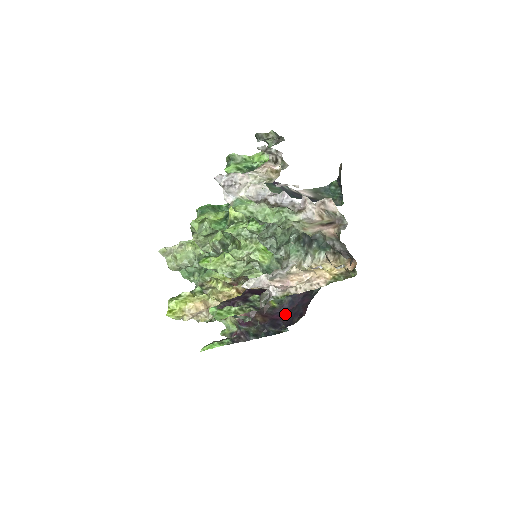
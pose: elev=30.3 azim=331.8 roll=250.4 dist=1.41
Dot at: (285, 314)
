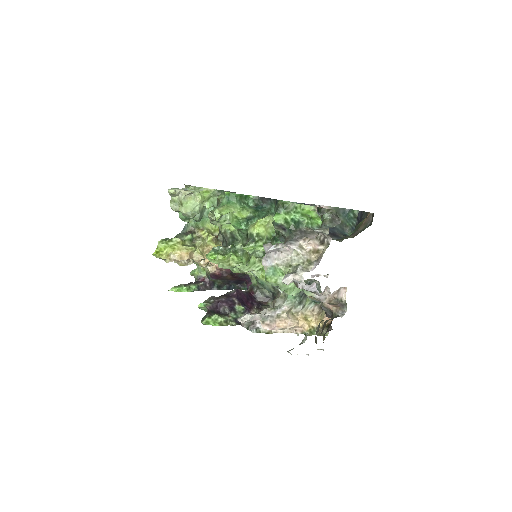
Dot at: (251, 282)
